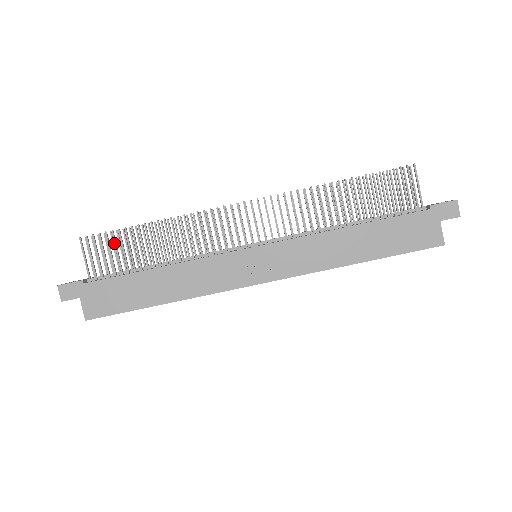
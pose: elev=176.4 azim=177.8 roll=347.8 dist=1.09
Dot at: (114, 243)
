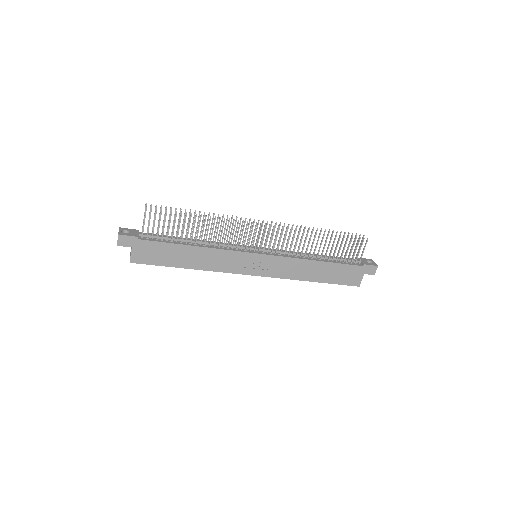
Dot at: (170, 219)
